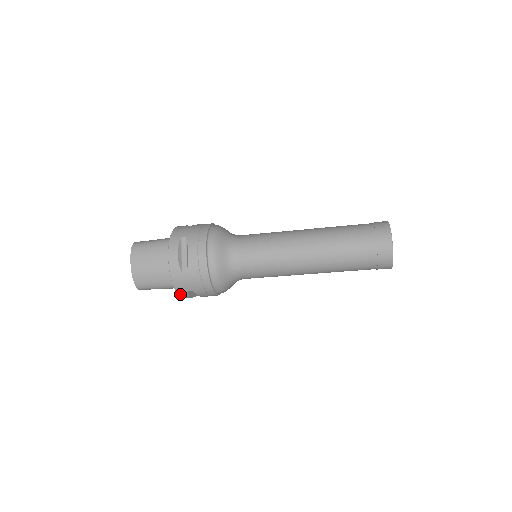
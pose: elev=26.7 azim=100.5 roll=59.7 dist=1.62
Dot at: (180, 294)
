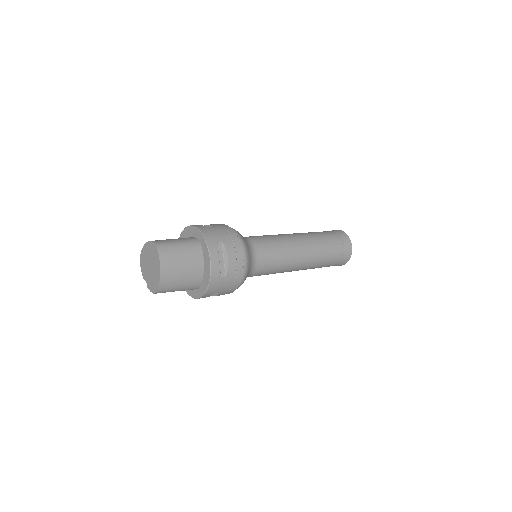
Dot at: (204, 296)
